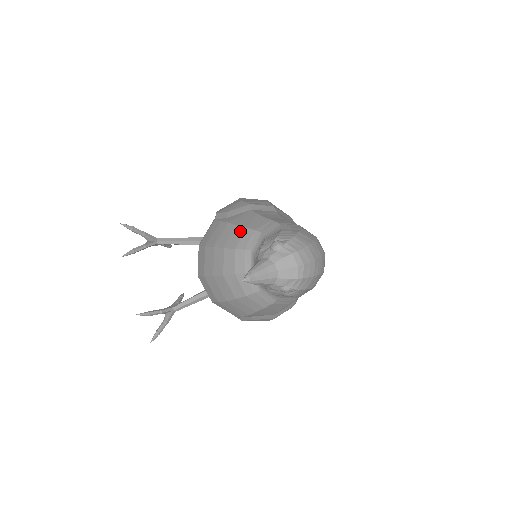
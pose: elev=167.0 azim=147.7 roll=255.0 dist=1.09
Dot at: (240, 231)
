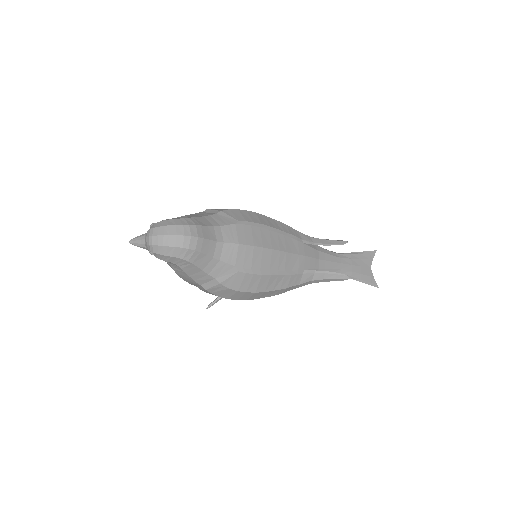
Dot at: occluded
